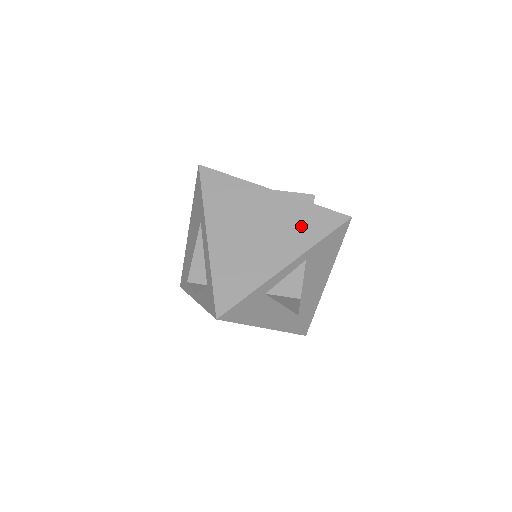
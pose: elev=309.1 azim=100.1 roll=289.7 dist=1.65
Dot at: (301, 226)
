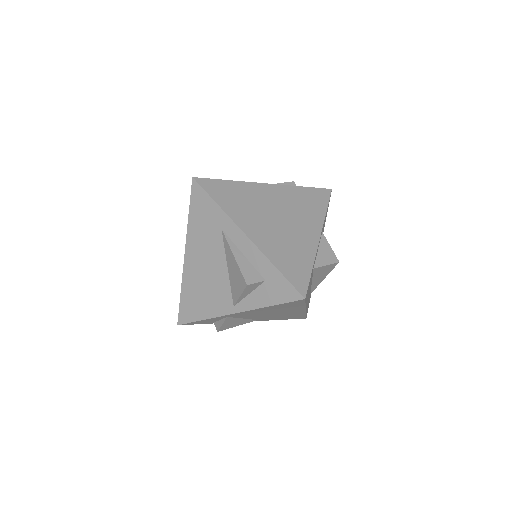
Dot at: (306, 205)
